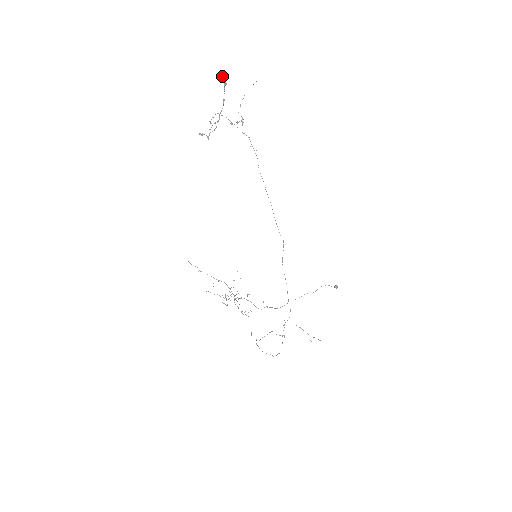
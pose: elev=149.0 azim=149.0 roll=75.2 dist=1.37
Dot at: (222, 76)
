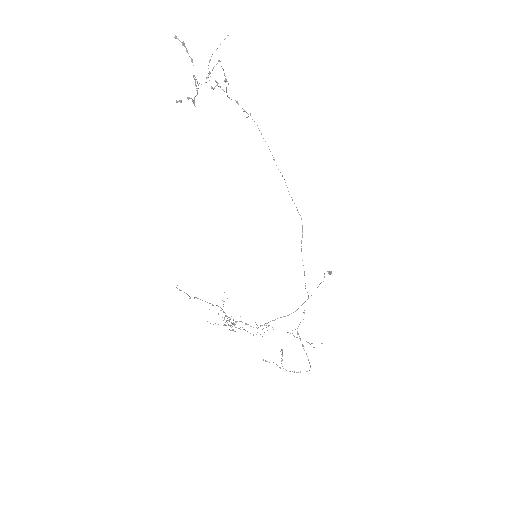
Dot at: (175, 35)
